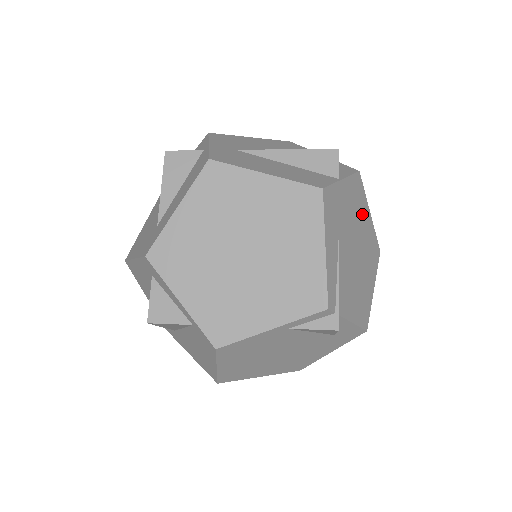
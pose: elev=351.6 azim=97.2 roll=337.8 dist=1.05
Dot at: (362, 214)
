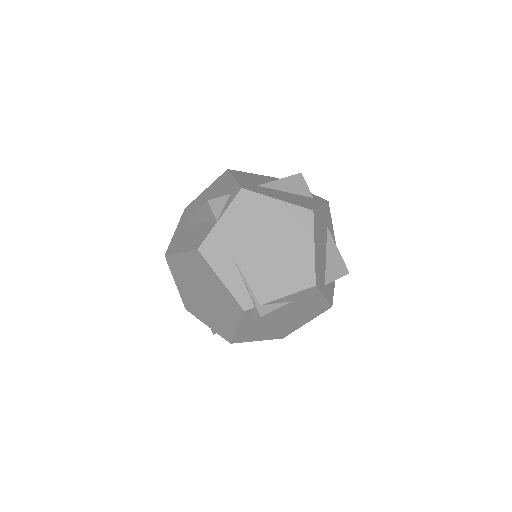
Dot at: (263, 213)
